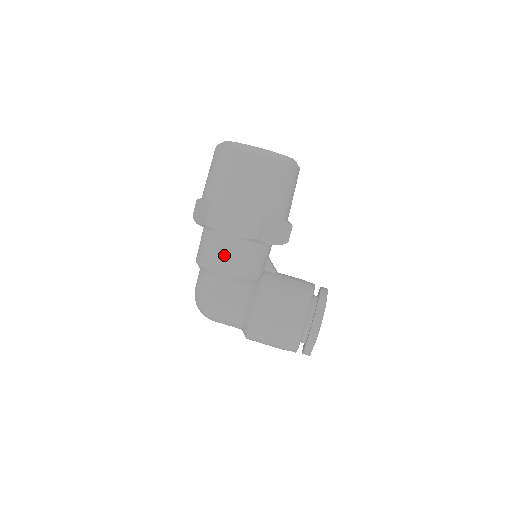
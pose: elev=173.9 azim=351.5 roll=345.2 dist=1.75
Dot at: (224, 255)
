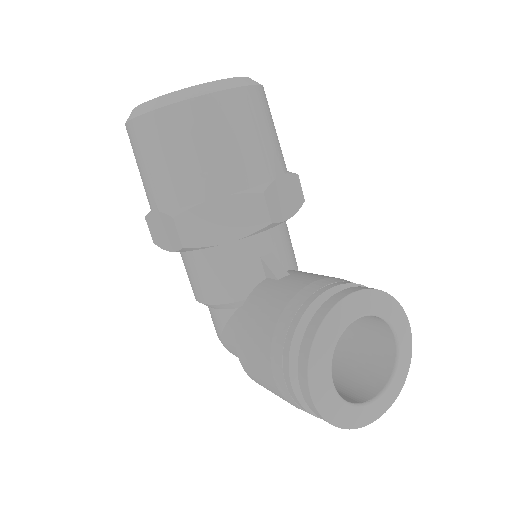
Dot at: (190, 276)
